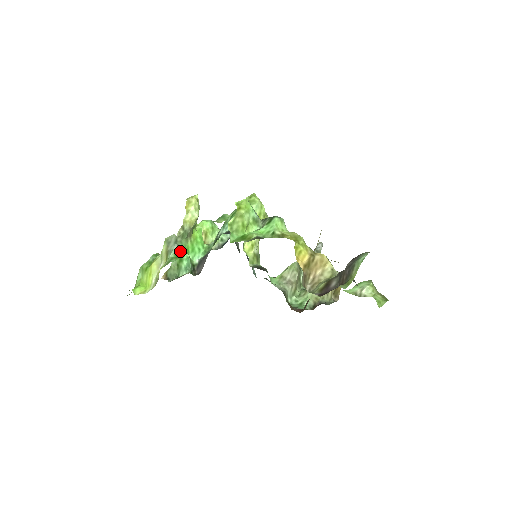
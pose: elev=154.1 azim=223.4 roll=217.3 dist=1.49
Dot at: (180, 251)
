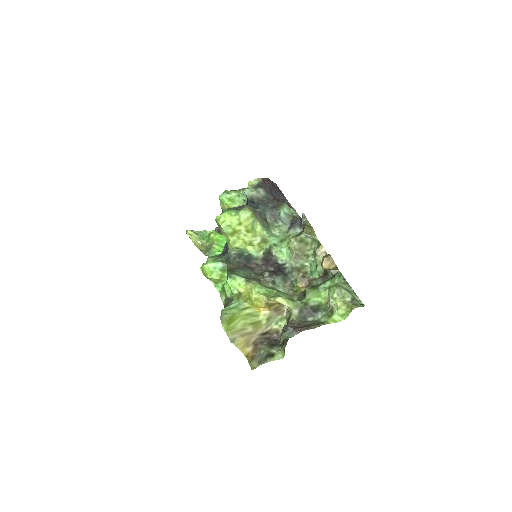
Dot at: occluded
